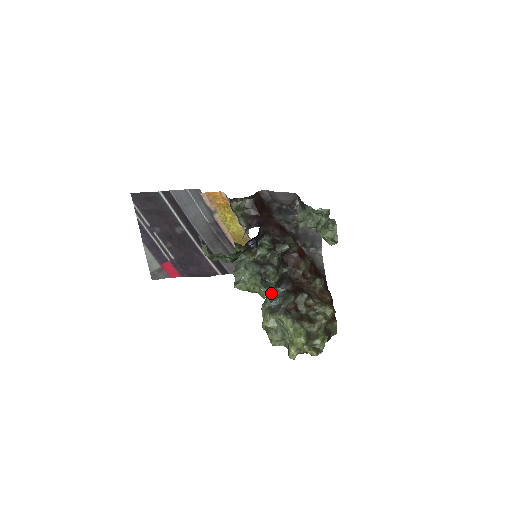
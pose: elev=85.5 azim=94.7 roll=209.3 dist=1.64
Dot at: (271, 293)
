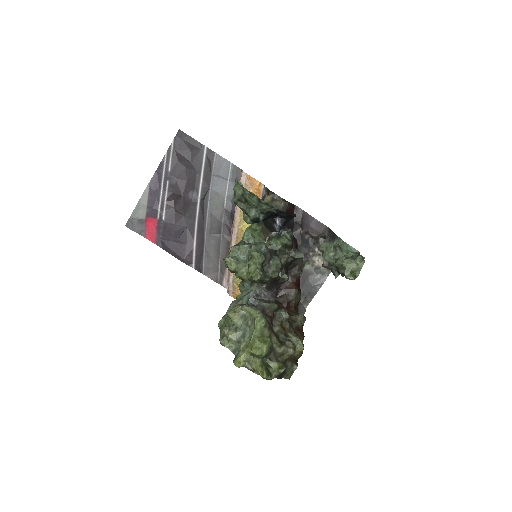
Dot at: (253, 292)
